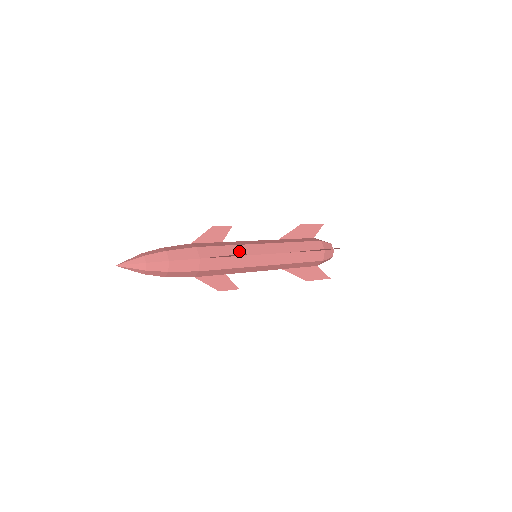
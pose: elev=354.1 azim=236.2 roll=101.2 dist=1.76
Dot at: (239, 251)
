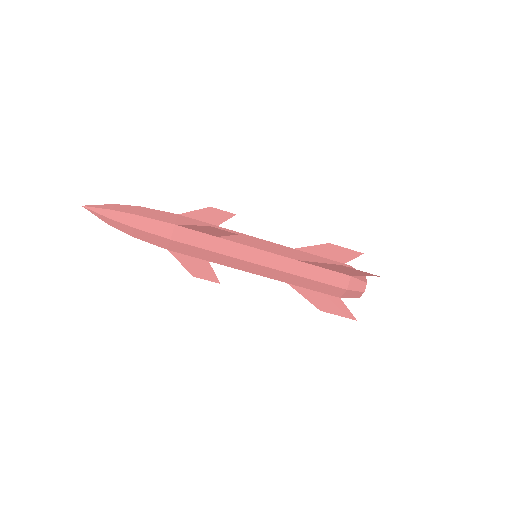
Dot at: occluded
